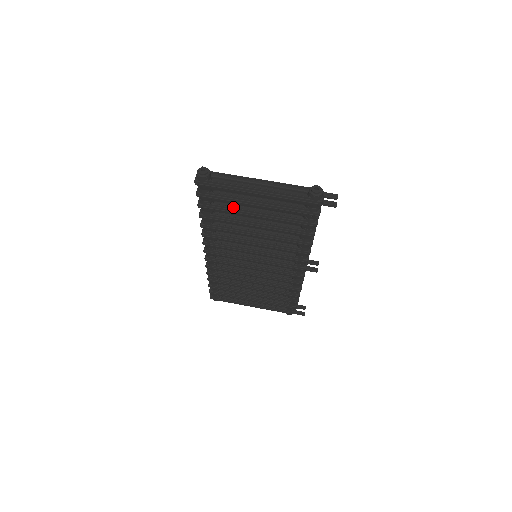
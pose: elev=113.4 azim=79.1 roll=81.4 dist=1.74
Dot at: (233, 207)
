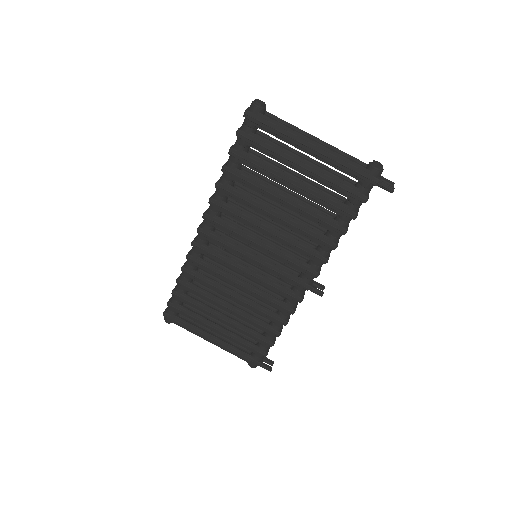
Dot at: (269, 165)
